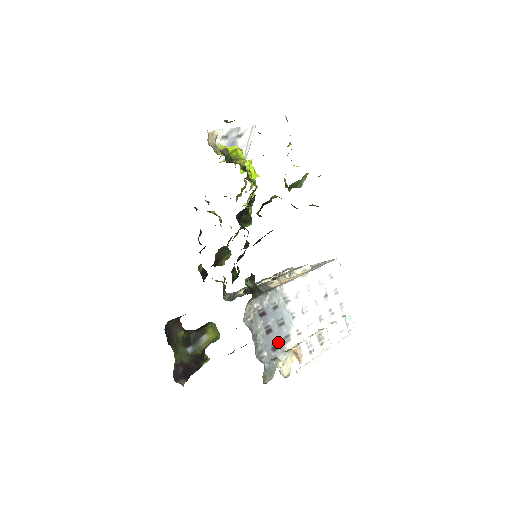
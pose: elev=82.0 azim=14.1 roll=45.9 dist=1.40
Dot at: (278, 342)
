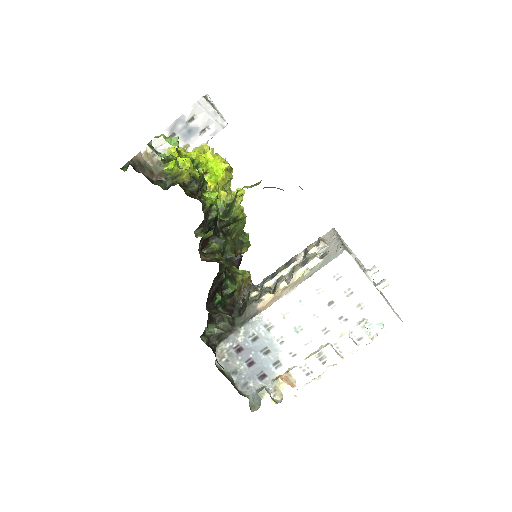
Dot at: (265, 371)
